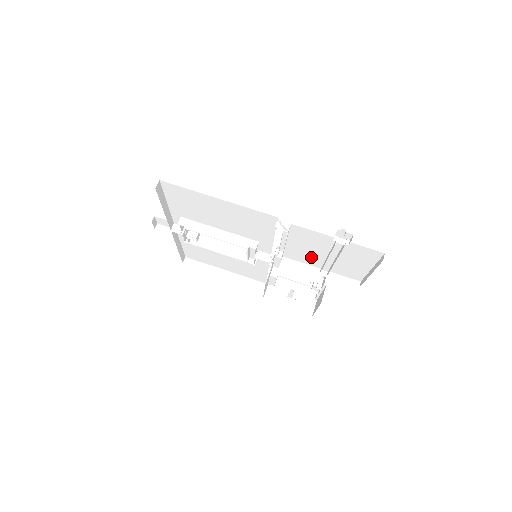
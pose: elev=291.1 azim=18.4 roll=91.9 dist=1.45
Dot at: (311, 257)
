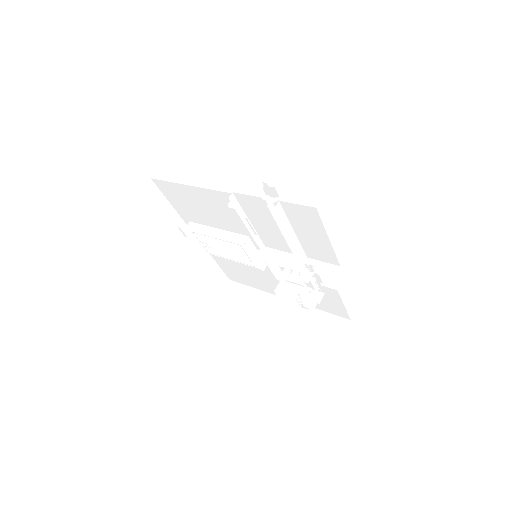
Dot at: (281, 239)
